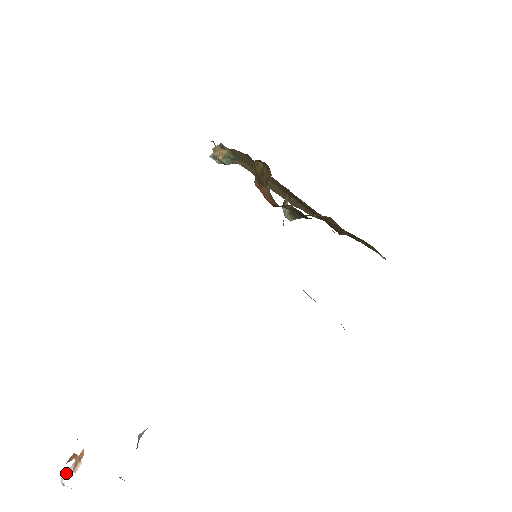
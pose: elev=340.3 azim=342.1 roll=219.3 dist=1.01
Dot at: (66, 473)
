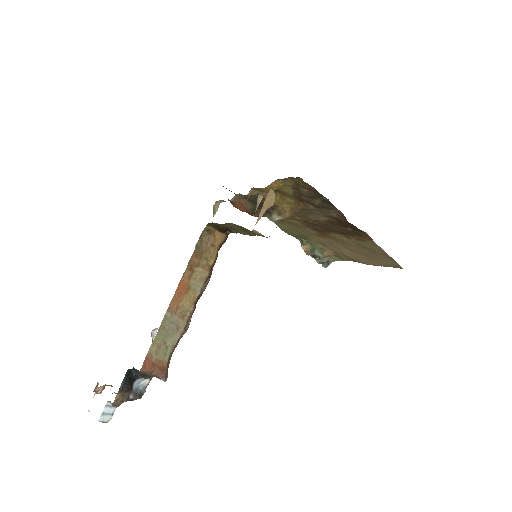
Dot at: occluded
